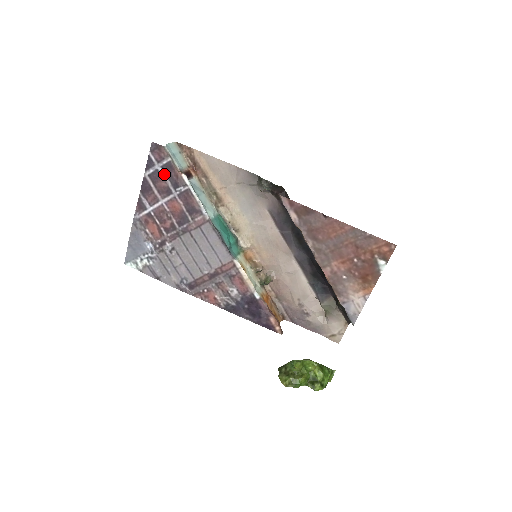
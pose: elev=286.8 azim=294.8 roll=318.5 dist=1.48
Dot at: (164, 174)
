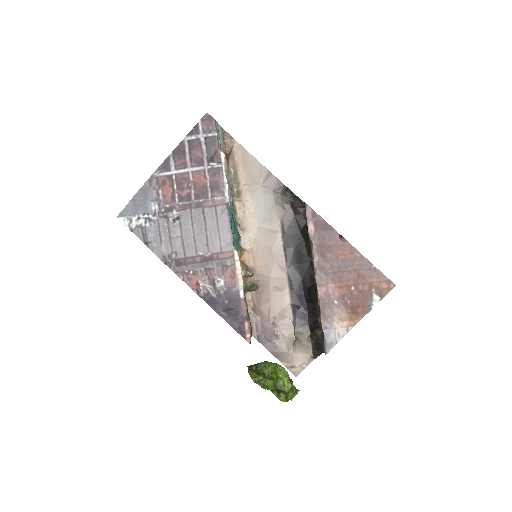
Dot at: (204, 145)
